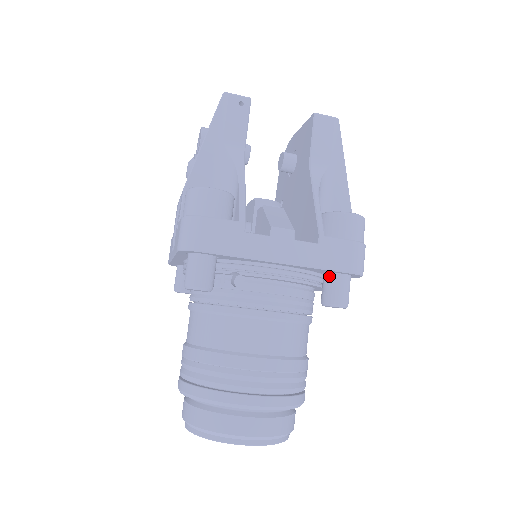
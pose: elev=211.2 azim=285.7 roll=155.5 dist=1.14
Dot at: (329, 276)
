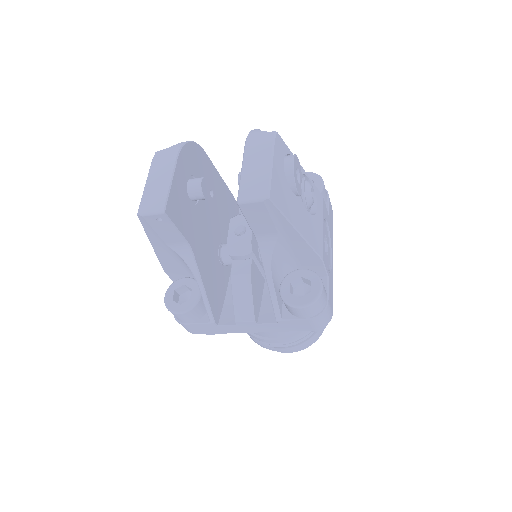
Dot at: occluded
